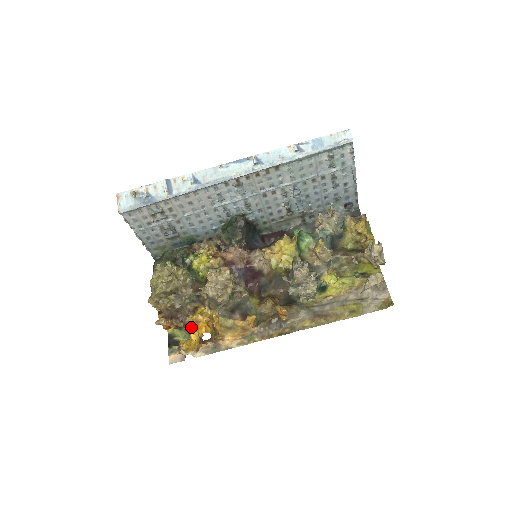
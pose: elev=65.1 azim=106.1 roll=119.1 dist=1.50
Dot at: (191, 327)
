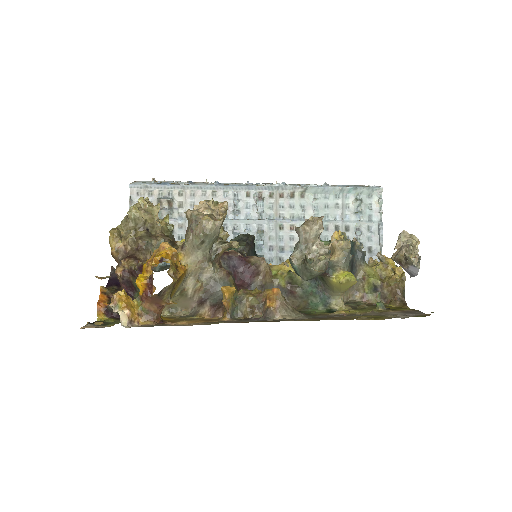
Dot at: (146, 263)
